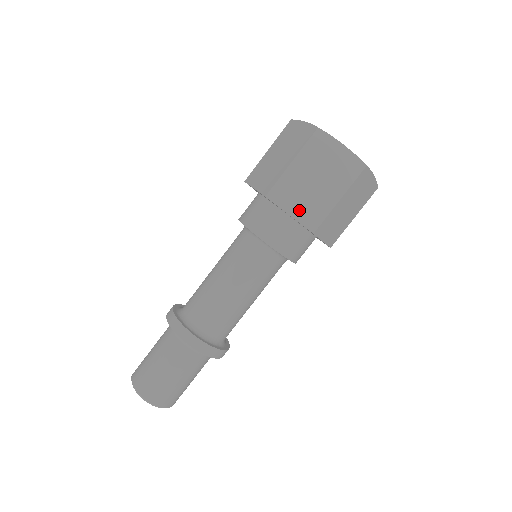
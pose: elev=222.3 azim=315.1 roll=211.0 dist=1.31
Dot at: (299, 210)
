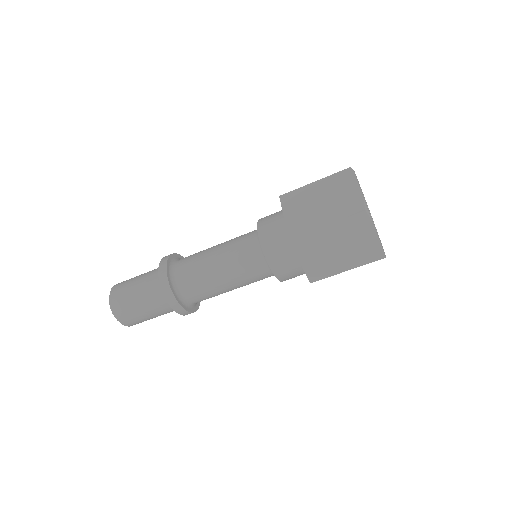
Dot at: (310, 262)
